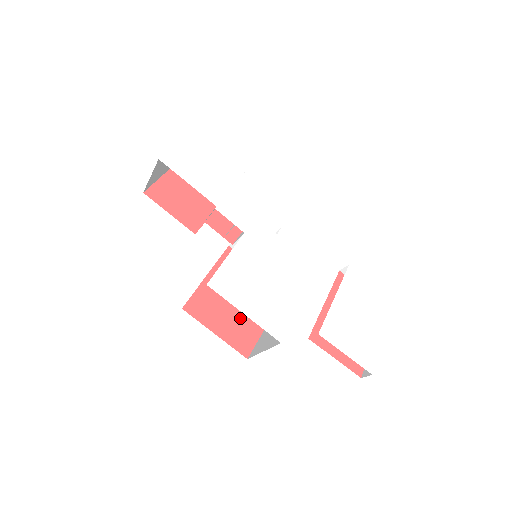
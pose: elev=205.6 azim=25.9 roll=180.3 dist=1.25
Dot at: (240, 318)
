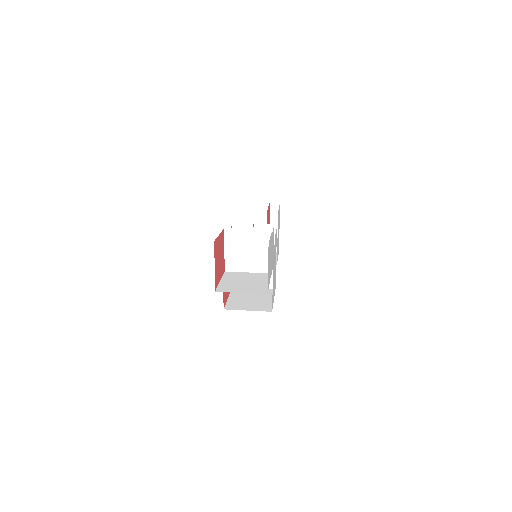
Dot at: occluded
